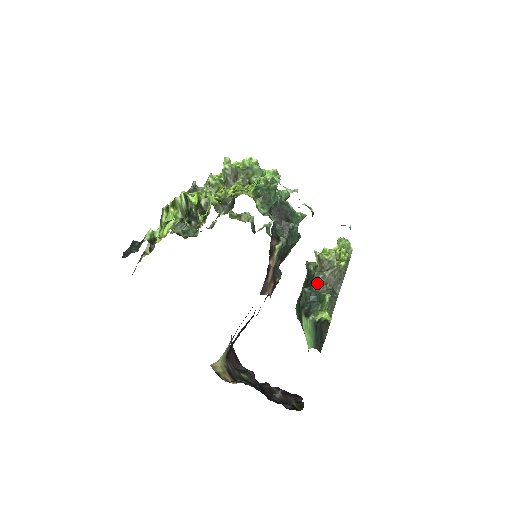
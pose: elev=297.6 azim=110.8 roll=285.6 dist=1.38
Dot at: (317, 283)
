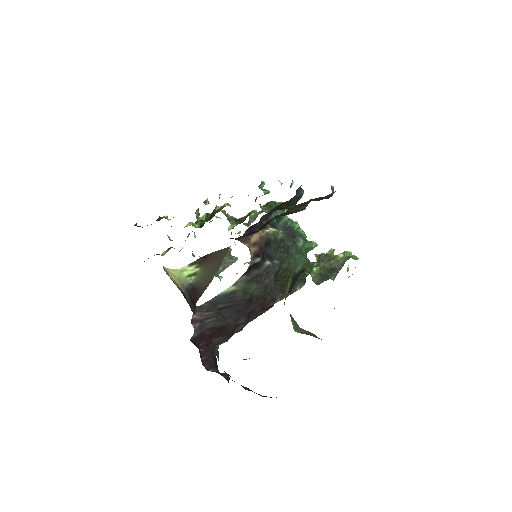
Dot at: (310, 269)
